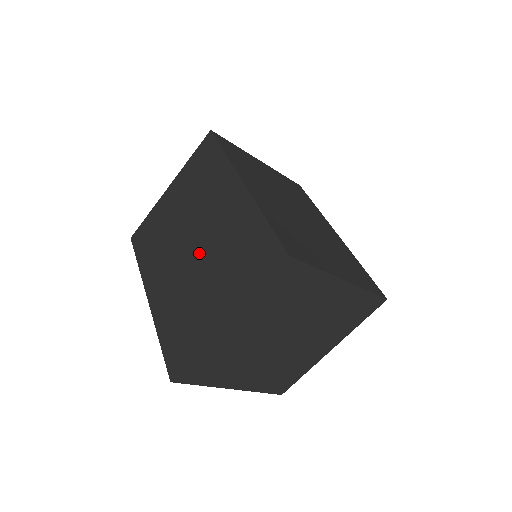
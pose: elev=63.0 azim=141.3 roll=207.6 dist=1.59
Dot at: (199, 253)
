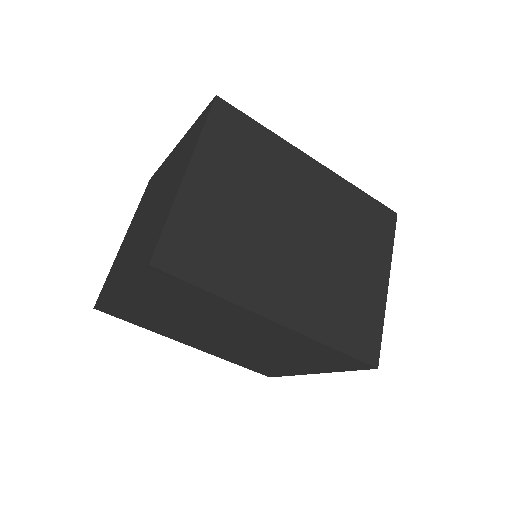
Dot at: (244, 343)
